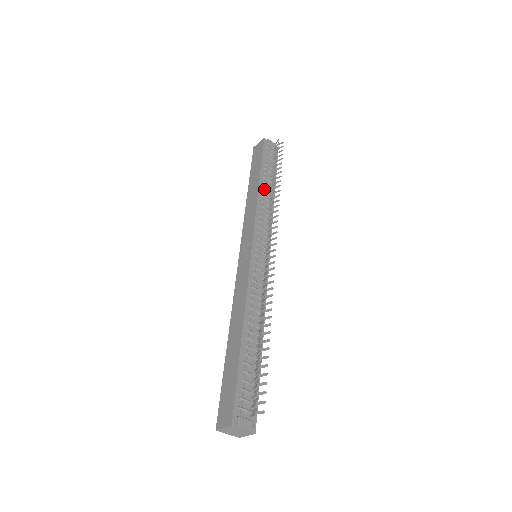
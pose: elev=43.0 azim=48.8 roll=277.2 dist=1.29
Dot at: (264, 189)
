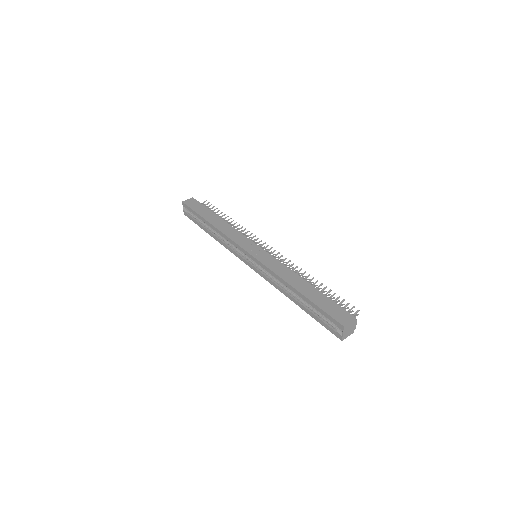
Dot at: occluded
